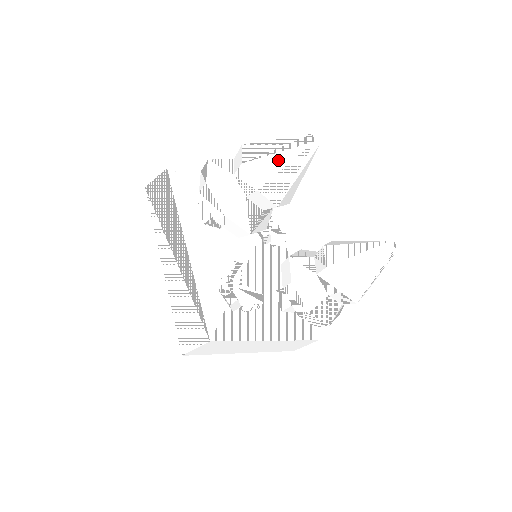
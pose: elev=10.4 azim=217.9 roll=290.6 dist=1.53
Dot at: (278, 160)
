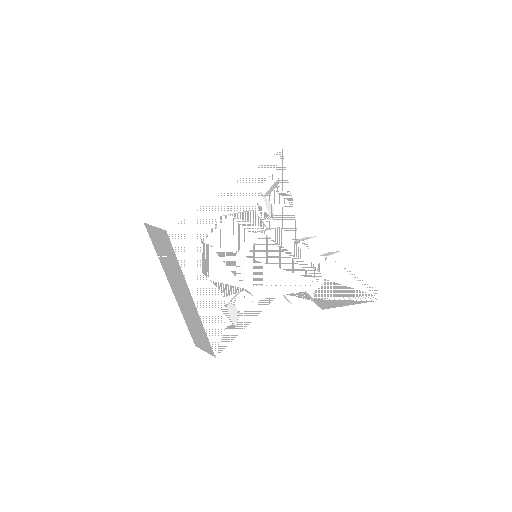
Dot at: (280, 291)
